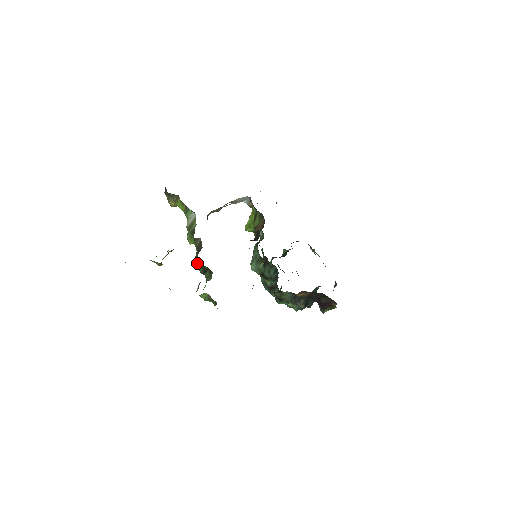
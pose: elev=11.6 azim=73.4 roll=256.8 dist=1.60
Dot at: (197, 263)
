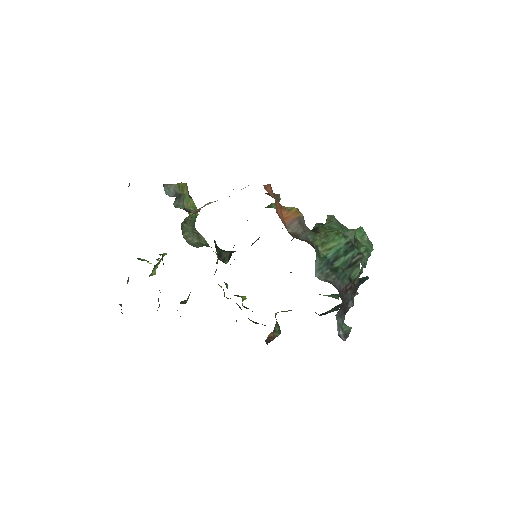
Dot at: occluded
